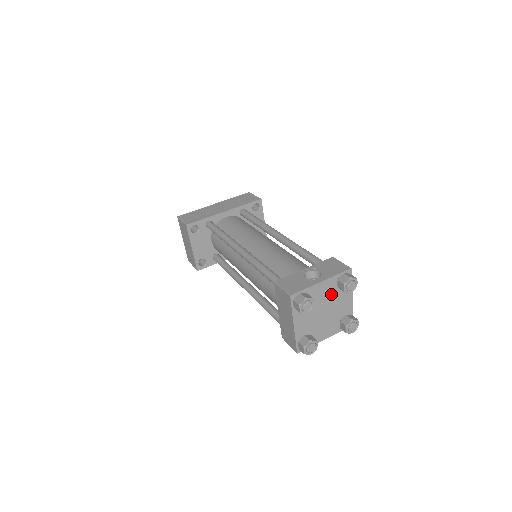
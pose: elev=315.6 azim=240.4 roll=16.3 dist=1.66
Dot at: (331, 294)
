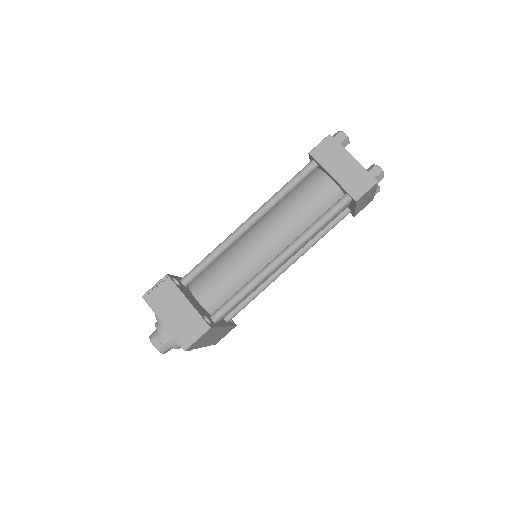
Dot at: occluded
